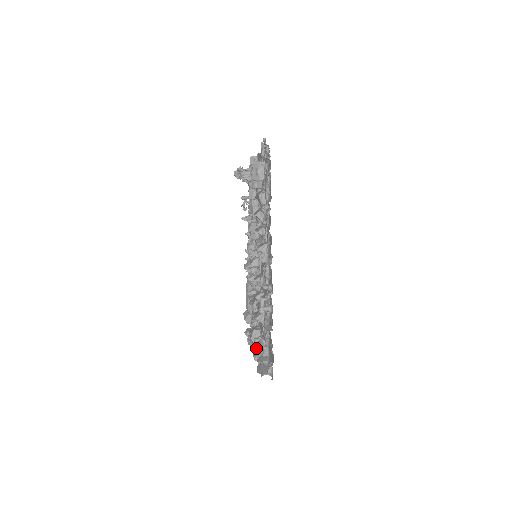
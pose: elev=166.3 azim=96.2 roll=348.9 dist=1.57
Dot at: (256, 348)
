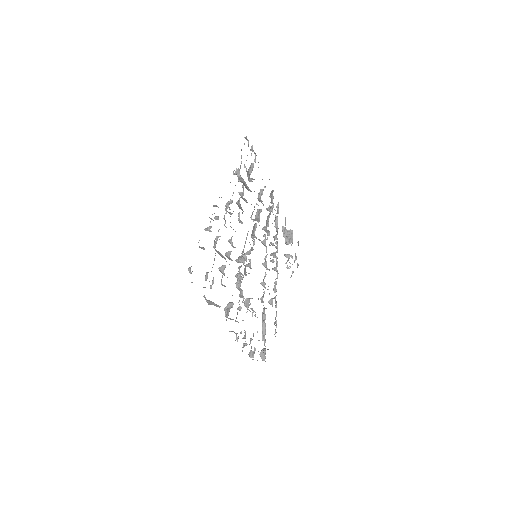
Dot at: occluded
